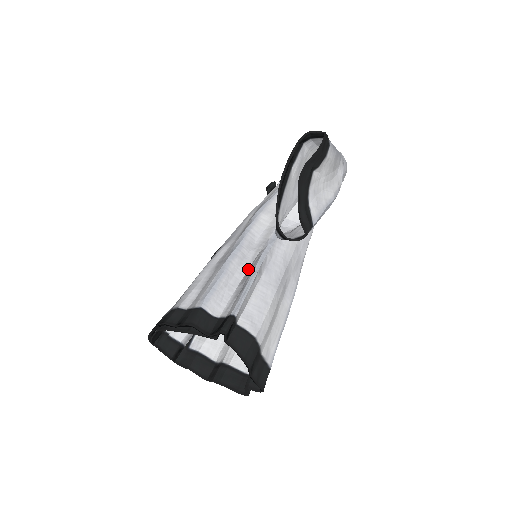
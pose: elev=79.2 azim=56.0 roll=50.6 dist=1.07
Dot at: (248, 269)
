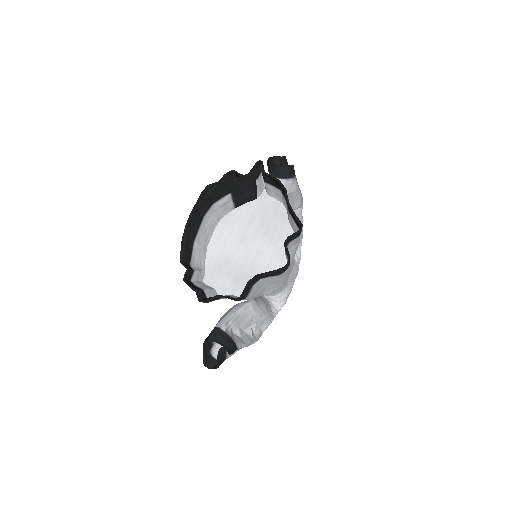
Dot at: occluded
